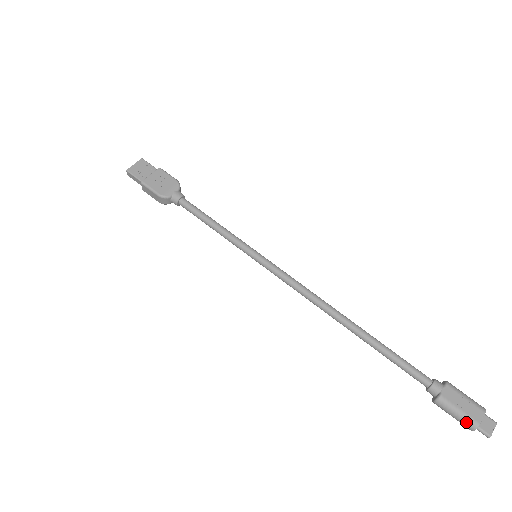
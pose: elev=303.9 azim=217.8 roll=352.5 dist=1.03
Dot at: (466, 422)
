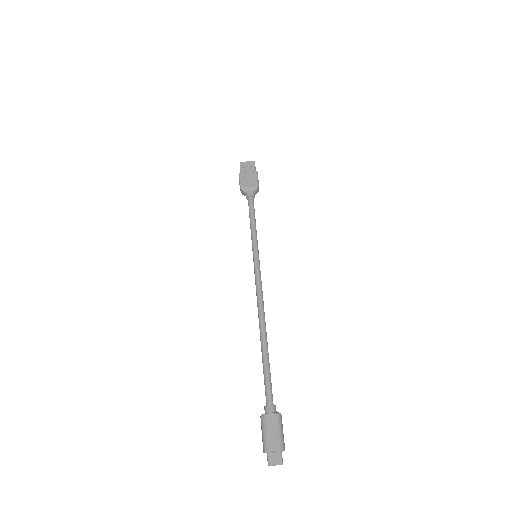
Dot at: (263, 443)
